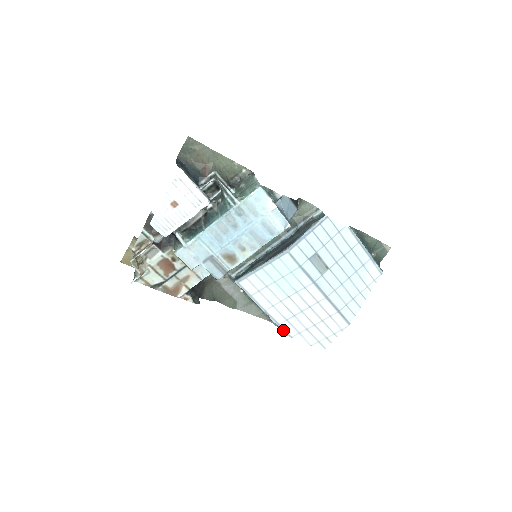
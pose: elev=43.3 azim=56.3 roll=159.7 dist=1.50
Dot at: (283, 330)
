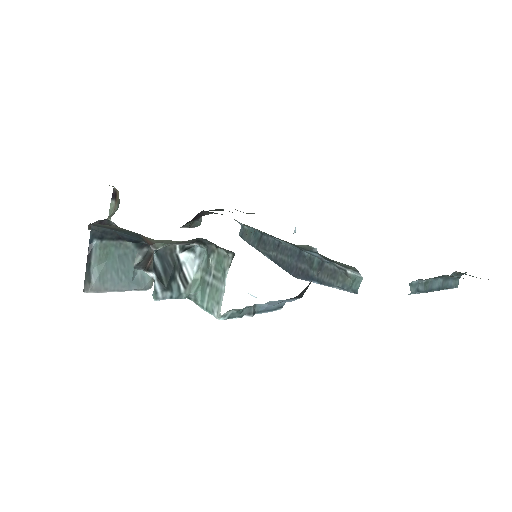
Dot at: occluded
